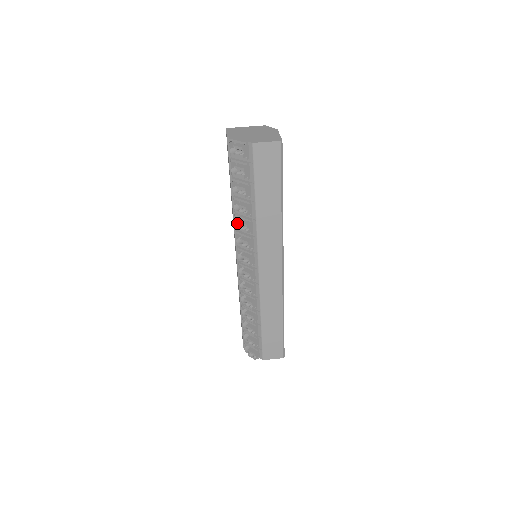
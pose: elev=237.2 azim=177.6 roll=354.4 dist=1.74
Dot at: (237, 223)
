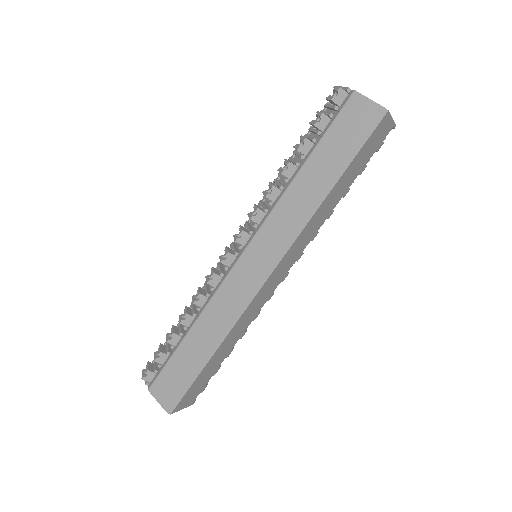
Dot at: occluded
